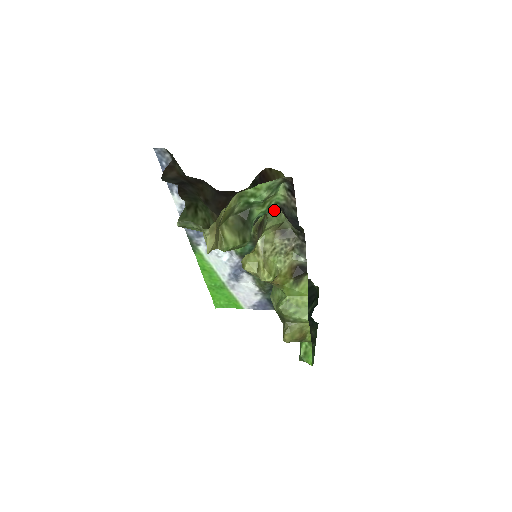
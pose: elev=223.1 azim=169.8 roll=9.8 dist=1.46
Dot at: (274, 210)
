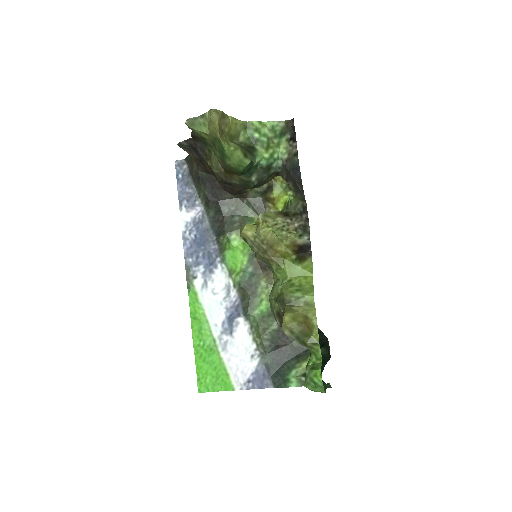
Dot at: occluded
